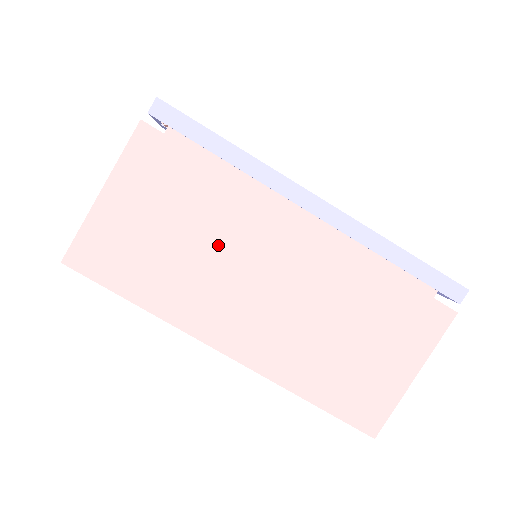
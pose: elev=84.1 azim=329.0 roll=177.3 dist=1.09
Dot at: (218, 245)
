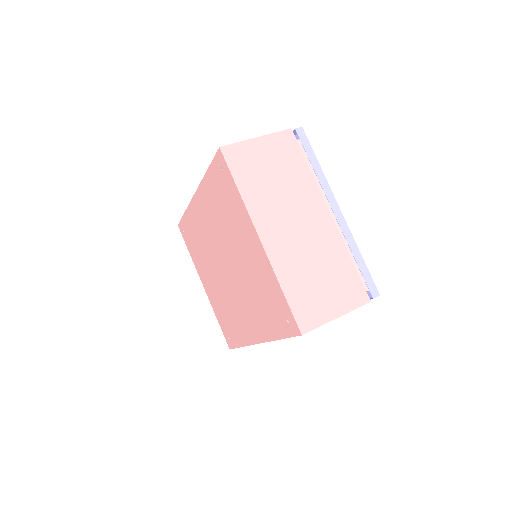
Dot at: (289, 193)
